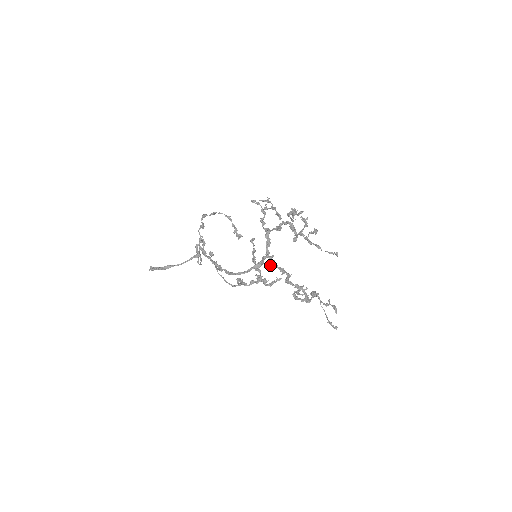
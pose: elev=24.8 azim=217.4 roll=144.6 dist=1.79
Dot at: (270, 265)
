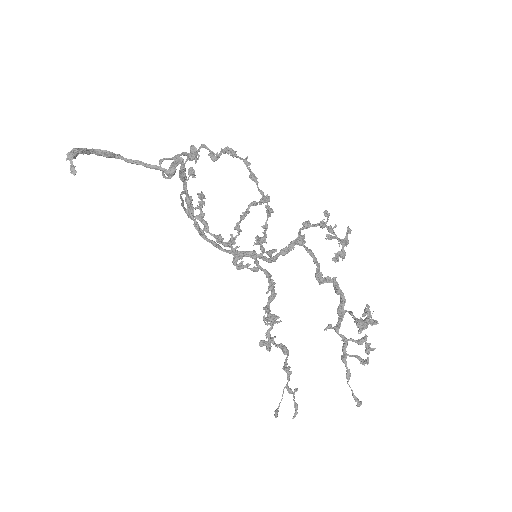
Dot at: (263, 270)
